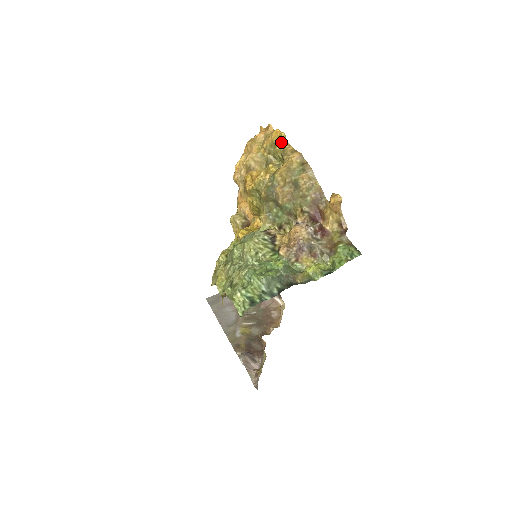
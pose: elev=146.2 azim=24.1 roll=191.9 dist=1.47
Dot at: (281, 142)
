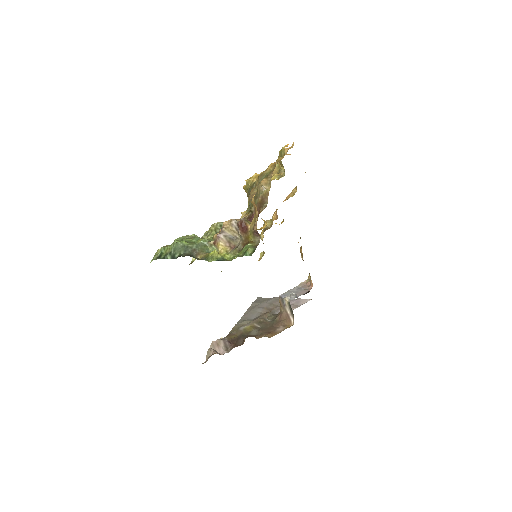
Dot at: (282, 154)
